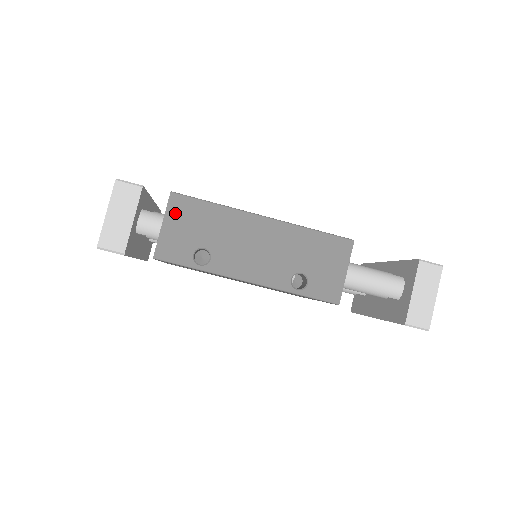
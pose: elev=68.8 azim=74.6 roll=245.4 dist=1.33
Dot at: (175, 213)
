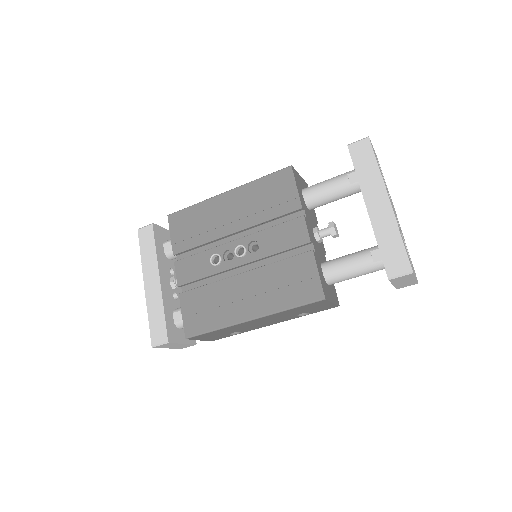
Dot at: (200, 338)
